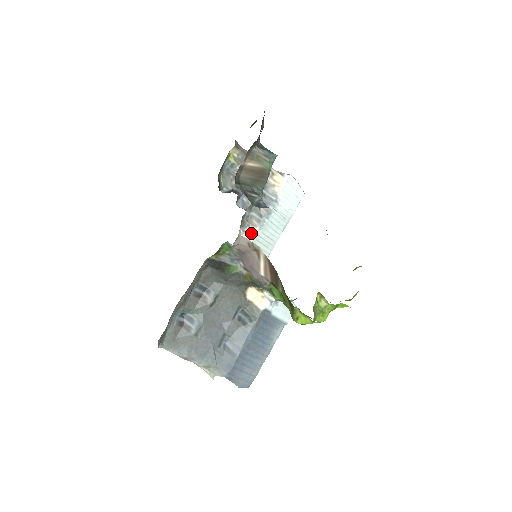
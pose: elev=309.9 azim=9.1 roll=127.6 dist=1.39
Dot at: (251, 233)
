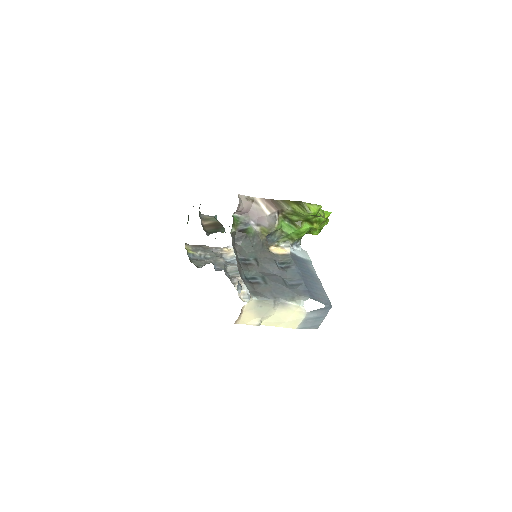
Dot at: (240, 281)
